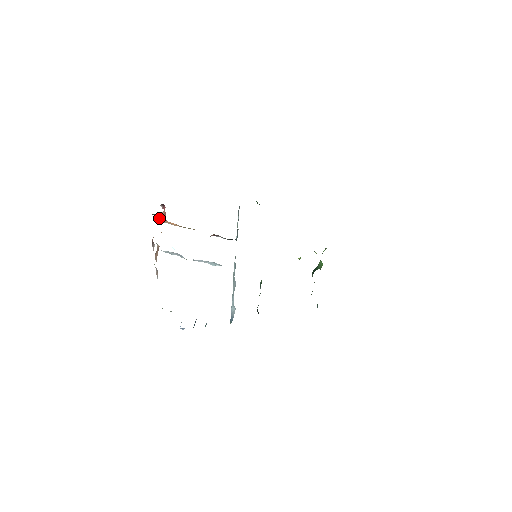
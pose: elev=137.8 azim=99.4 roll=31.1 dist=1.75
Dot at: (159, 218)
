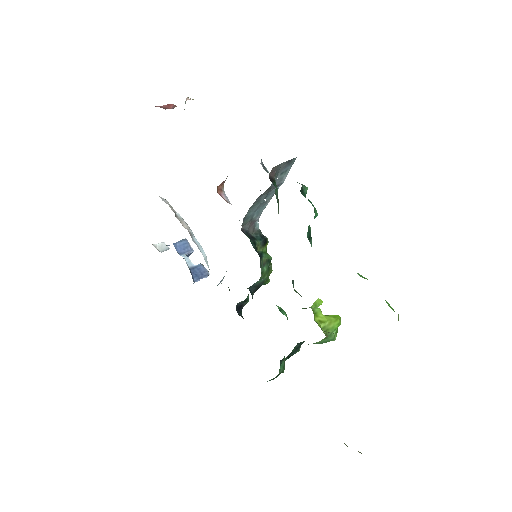
Dot at: occluded
